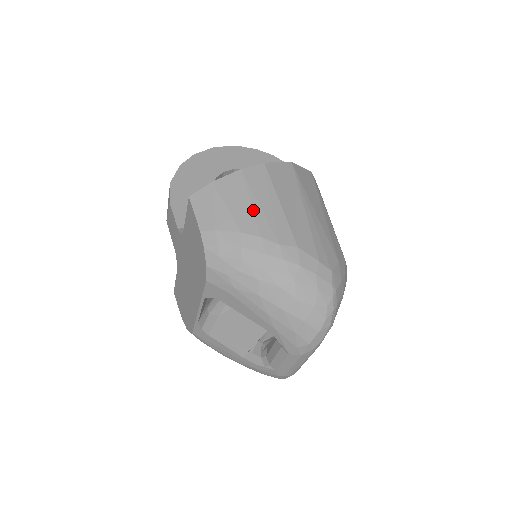
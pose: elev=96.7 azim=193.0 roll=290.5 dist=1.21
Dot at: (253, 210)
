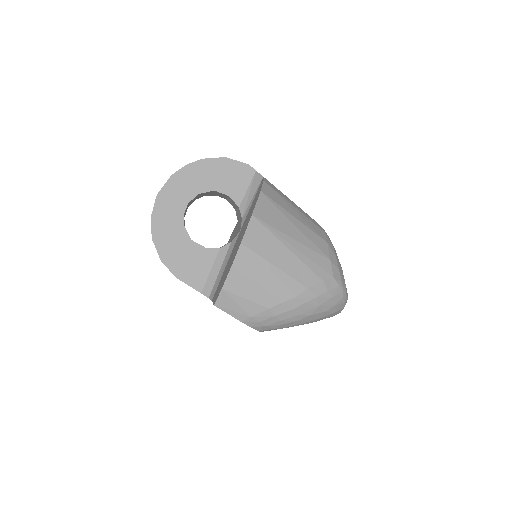
Dot at: (264, 288)
